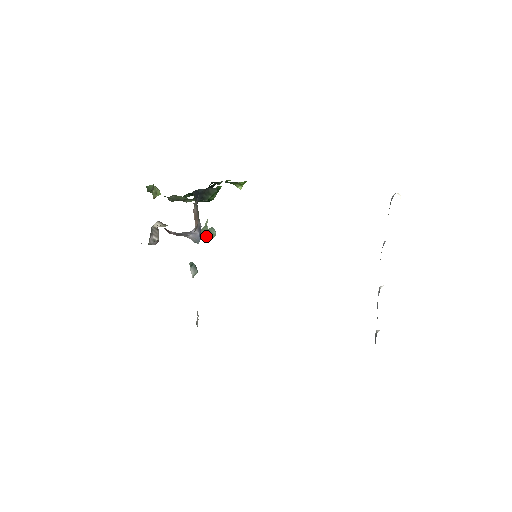
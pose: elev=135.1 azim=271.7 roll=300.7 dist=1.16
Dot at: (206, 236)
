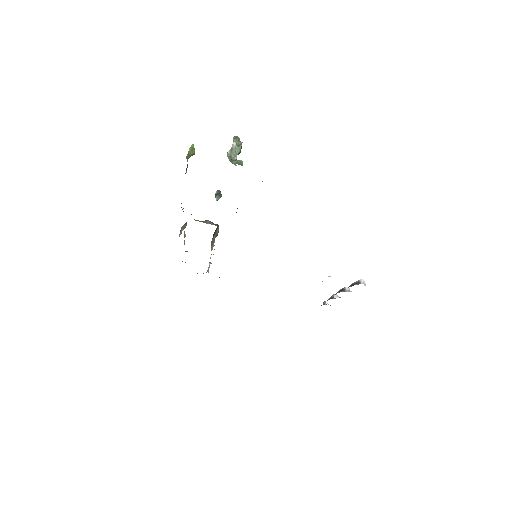
Dot at: occluded
